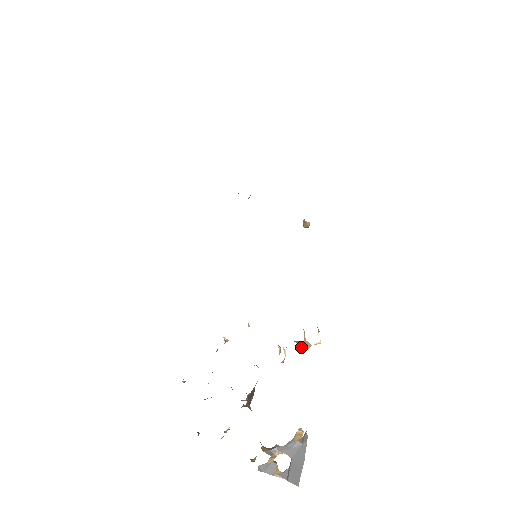
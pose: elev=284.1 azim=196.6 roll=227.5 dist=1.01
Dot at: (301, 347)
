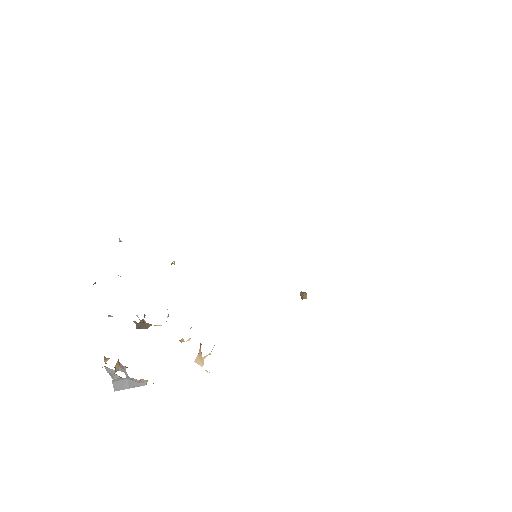
Dot at: (198, 357)
